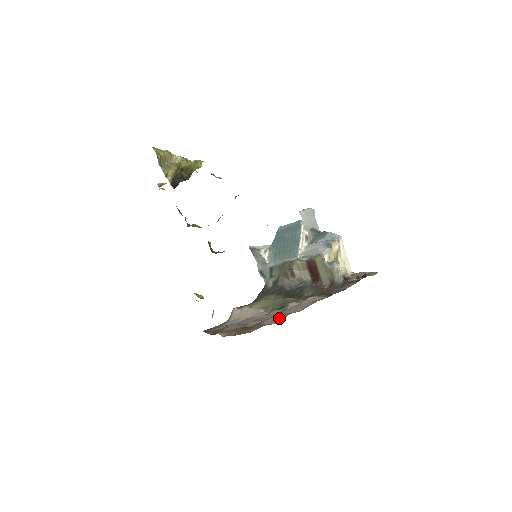
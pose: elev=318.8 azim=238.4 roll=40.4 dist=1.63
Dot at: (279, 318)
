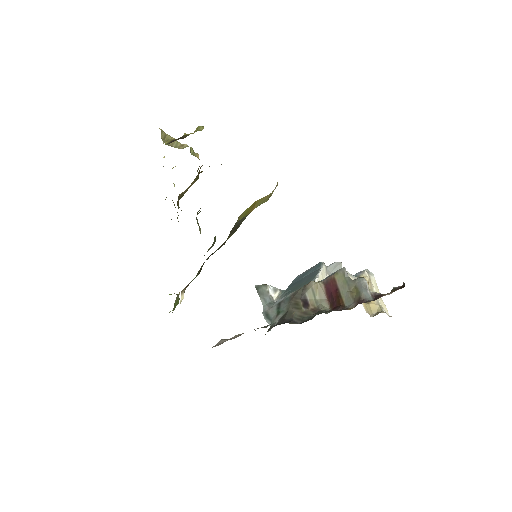
Dot at: occluded
